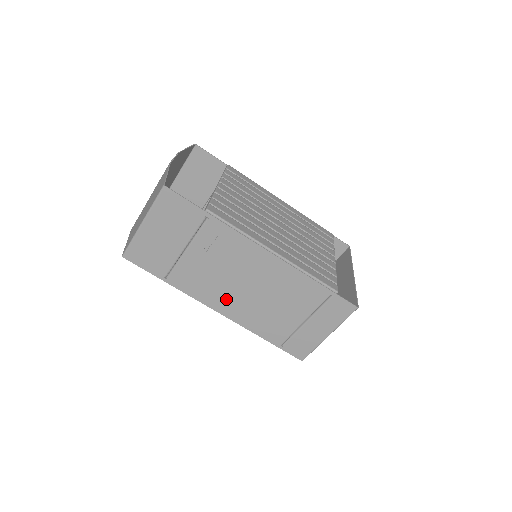
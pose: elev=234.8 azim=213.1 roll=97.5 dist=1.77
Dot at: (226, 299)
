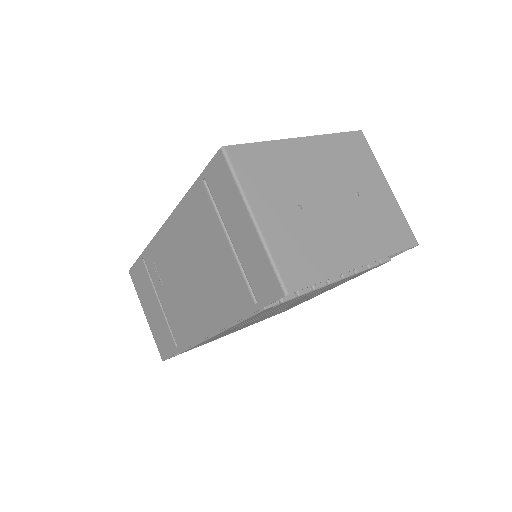
Dot at: (197, 312)
